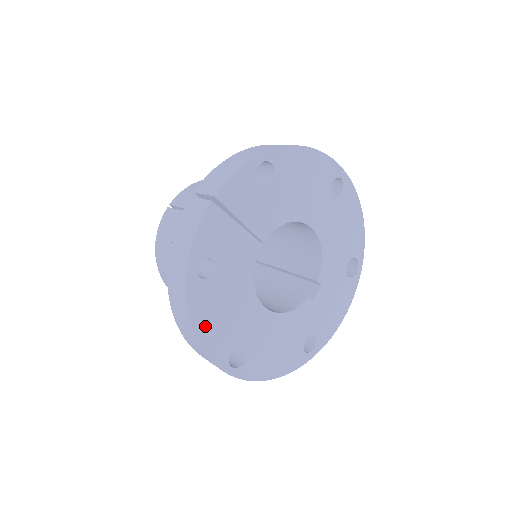
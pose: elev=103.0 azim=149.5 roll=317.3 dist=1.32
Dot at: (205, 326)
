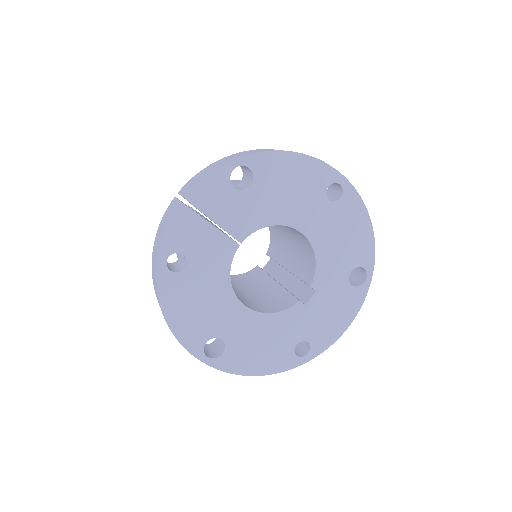
Dot at: (177, 315)
